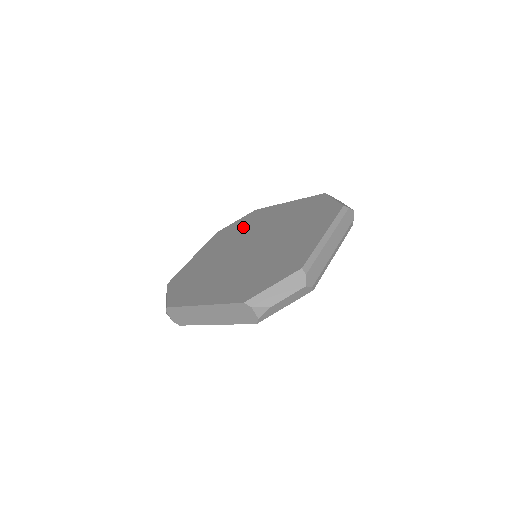
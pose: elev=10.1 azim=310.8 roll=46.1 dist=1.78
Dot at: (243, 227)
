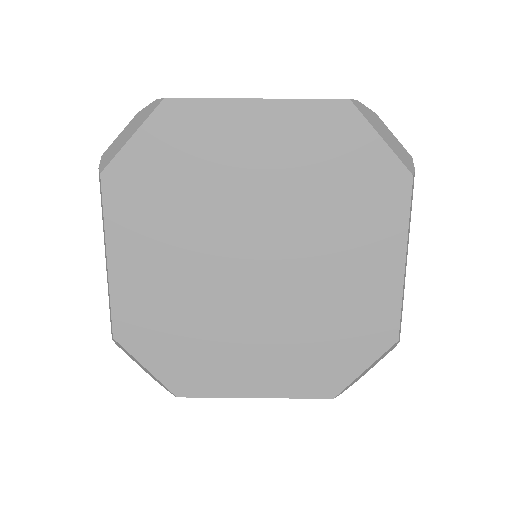
Dot at: (181, 177)
